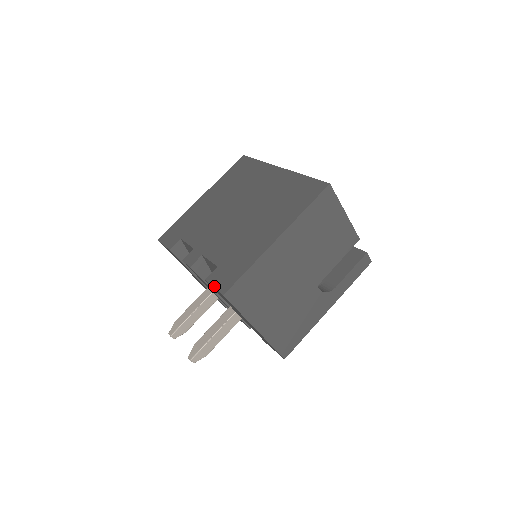
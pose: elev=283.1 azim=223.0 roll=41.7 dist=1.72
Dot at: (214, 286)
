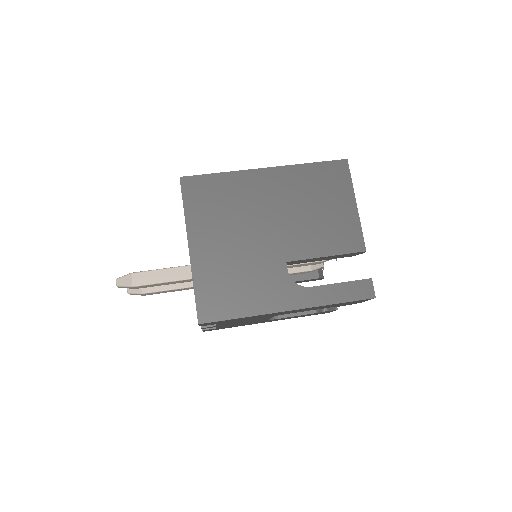
Dot at: occluded
